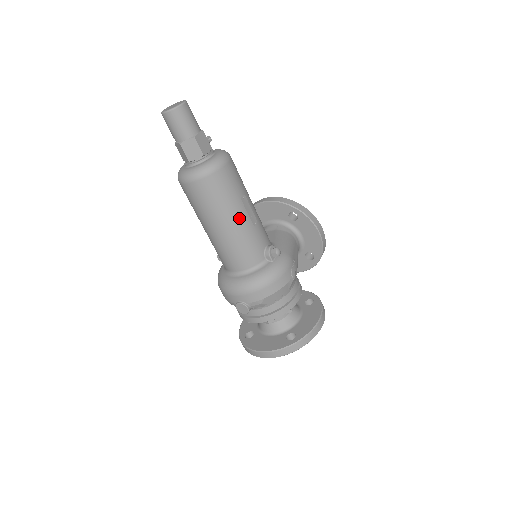
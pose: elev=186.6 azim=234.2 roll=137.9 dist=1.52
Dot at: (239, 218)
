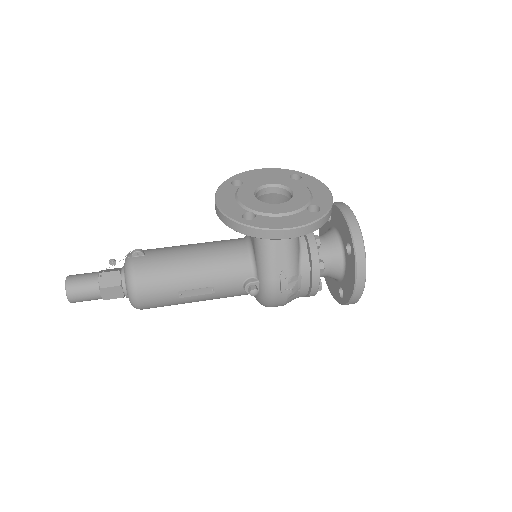
Dot at: (196, 300)
